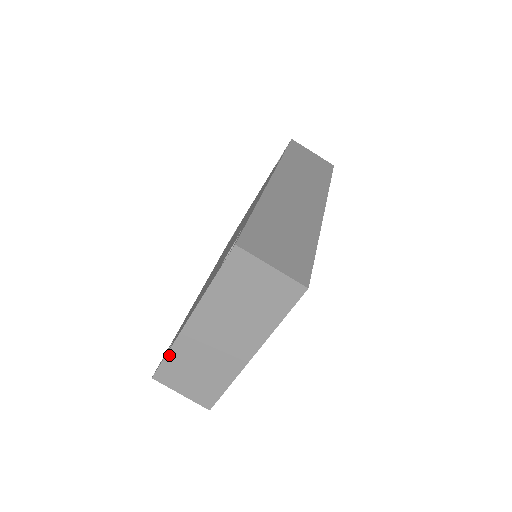
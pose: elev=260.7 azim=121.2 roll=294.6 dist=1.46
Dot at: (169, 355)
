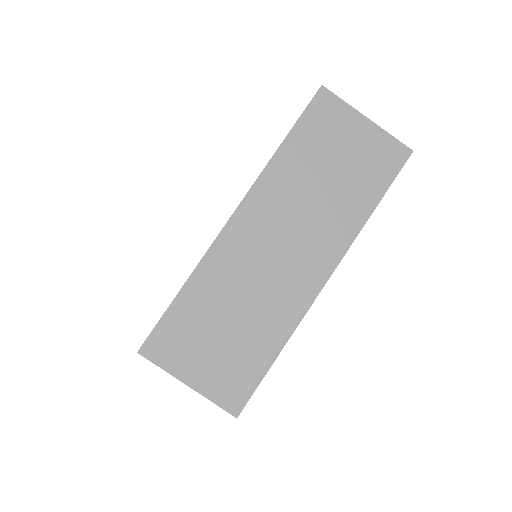
Dot at: (184, 292)
